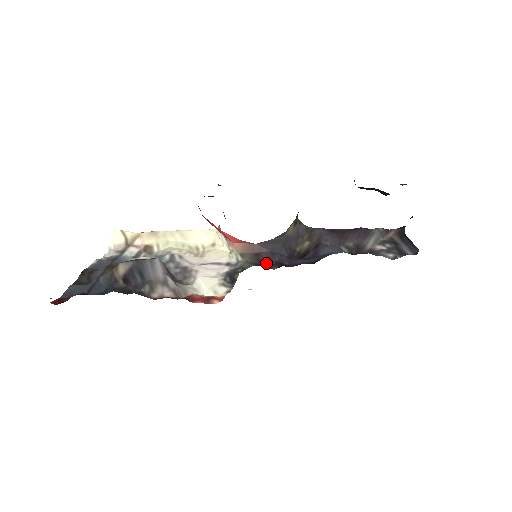
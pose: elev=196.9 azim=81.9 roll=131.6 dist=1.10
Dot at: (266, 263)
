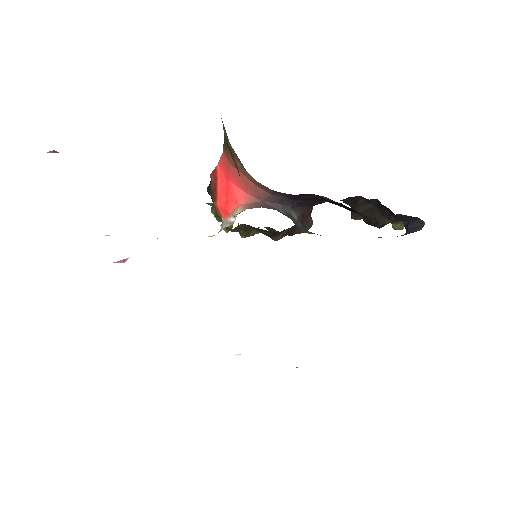
Dot at: occluded
